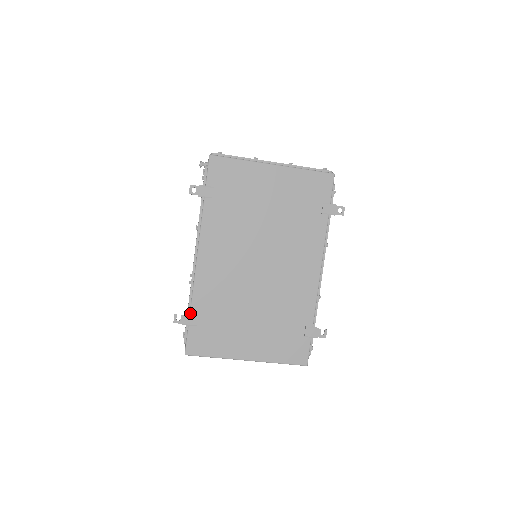
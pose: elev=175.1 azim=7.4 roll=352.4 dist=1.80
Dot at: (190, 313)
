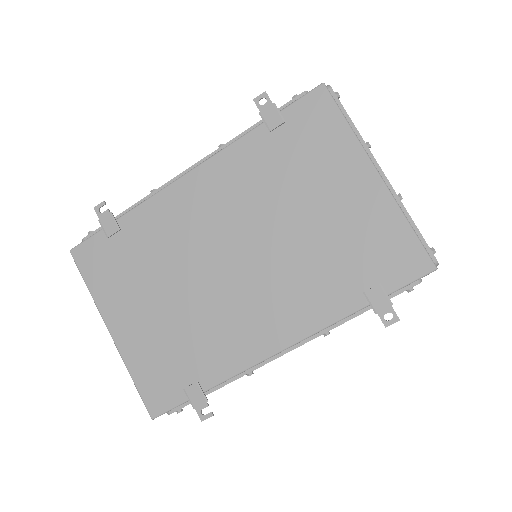
Dot at: (118, 218)
